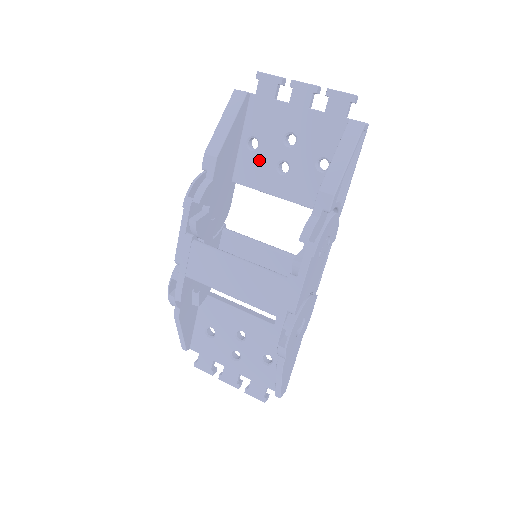
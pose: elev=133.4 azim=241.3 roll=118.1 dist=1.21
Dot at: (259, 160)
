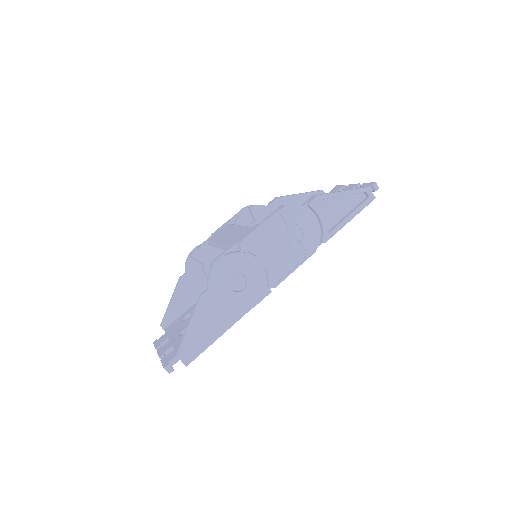
Dot at: occluded
